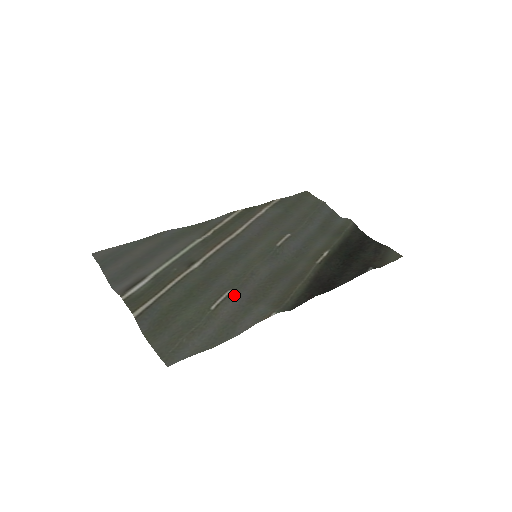
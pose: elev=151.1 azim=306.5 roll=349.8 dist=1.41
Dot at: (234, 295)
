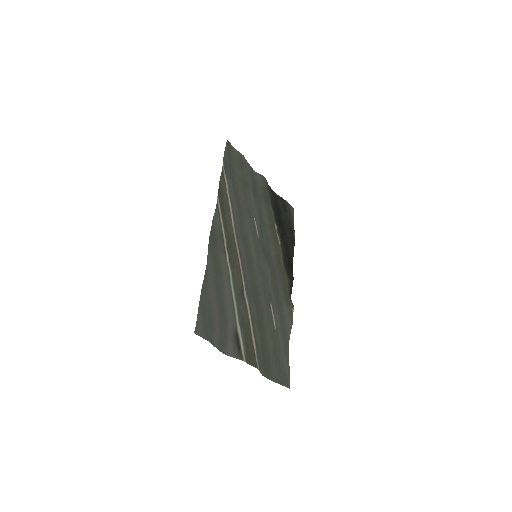
Dot at: (274, 307)
